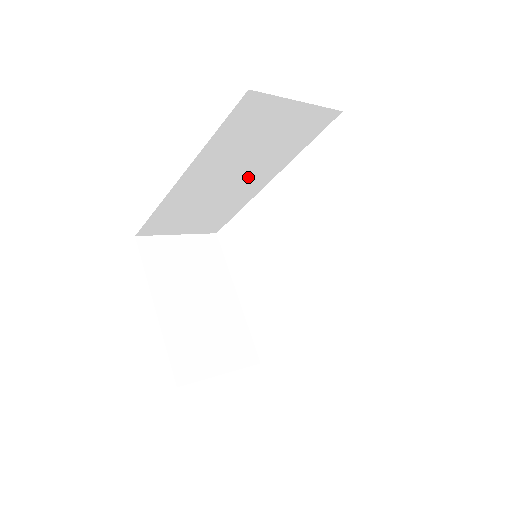
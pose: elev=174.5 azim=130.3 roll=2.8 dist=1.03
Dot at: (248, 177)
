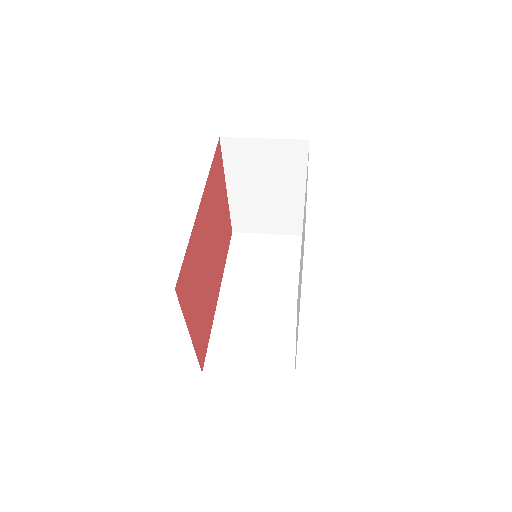
Dot at: occluded
